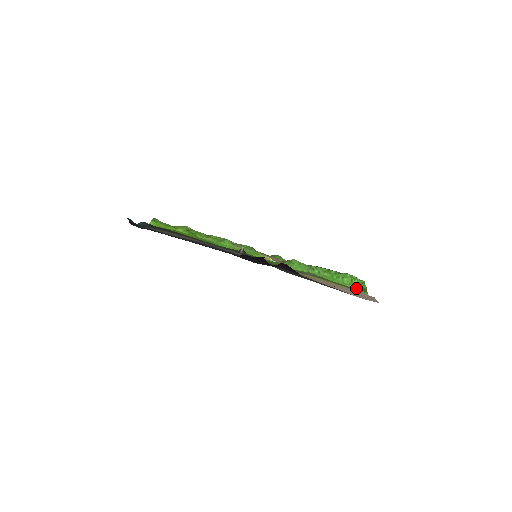
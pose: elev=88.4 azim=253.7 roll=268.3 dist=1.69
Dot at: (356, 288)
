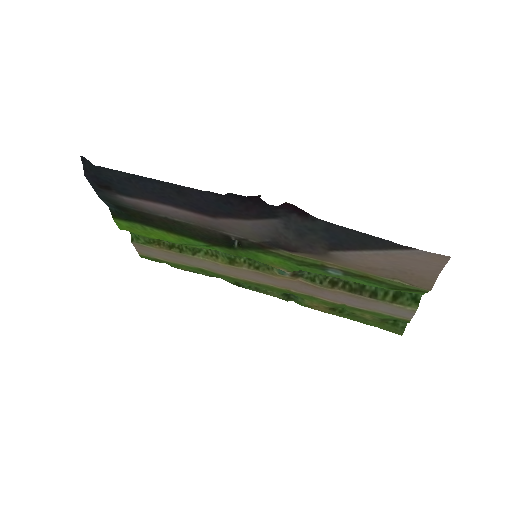
Dot at: (409, 291)
